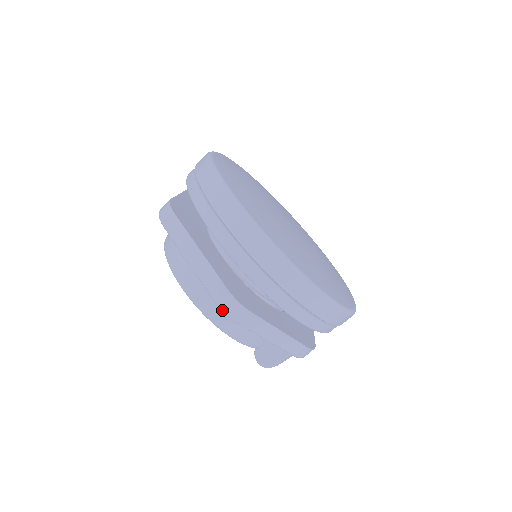
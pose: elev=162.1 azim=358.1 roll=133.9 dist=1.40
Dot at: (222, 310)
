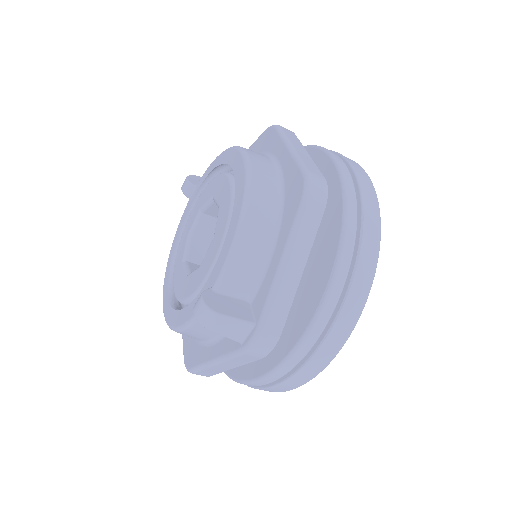
Dot at: (309, 180)
